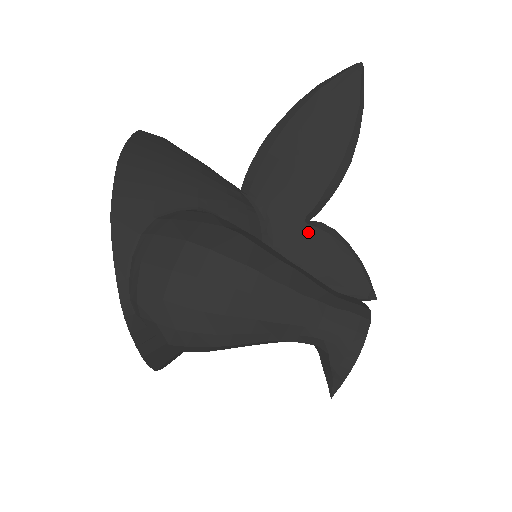
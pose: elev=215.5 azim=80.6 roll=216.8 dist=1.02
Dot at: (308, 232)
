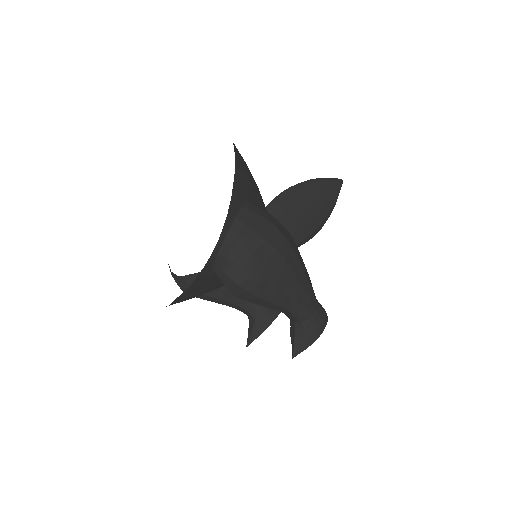
Dot at: occluded
